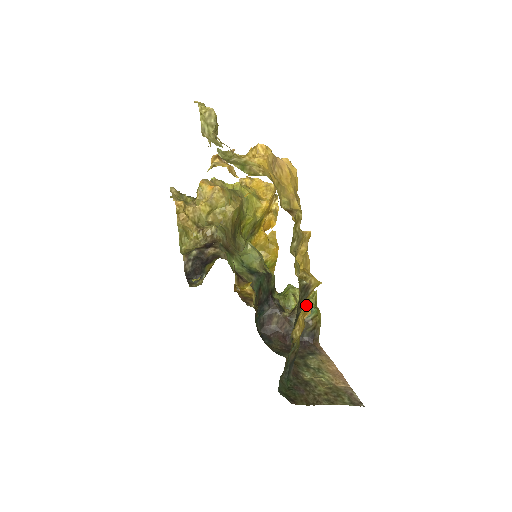
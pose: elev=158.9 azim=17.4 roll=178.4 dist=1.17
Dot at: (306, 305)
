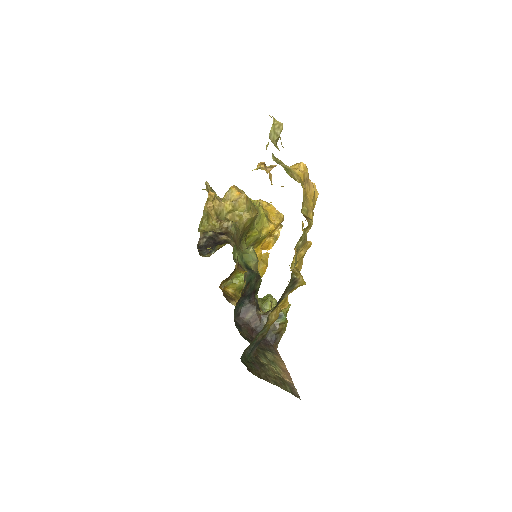
Dot at: (287, 299)
